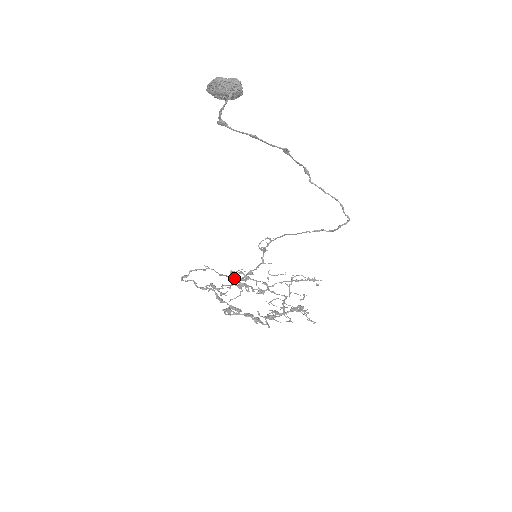
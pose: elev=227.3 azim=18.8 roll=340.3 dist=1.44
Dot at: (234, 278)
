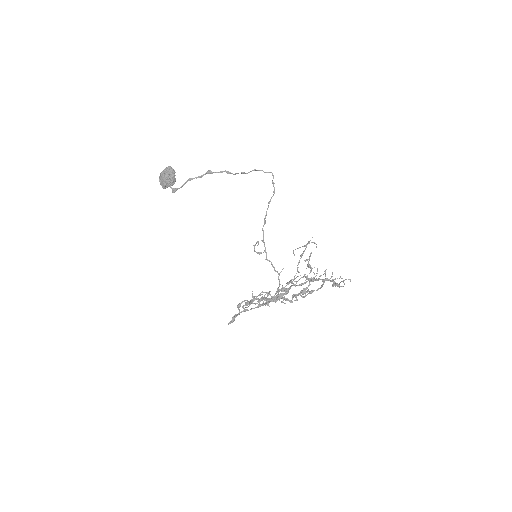
Dot at: (267, 298)
